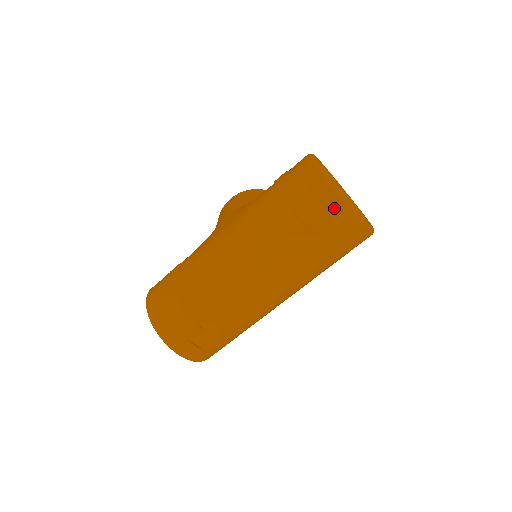
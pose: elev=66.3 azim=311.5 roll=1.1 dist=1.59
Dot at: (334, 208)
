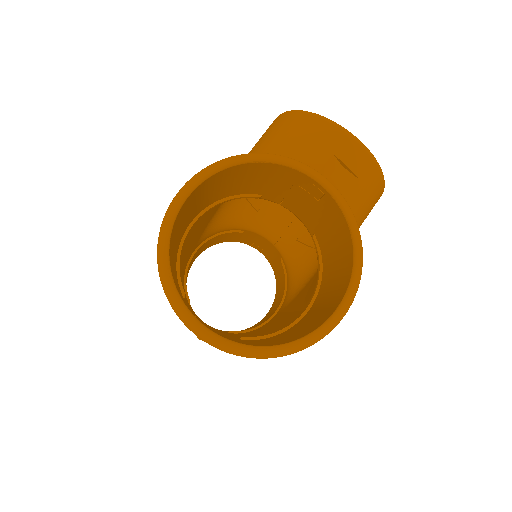
Dot at: occluded
